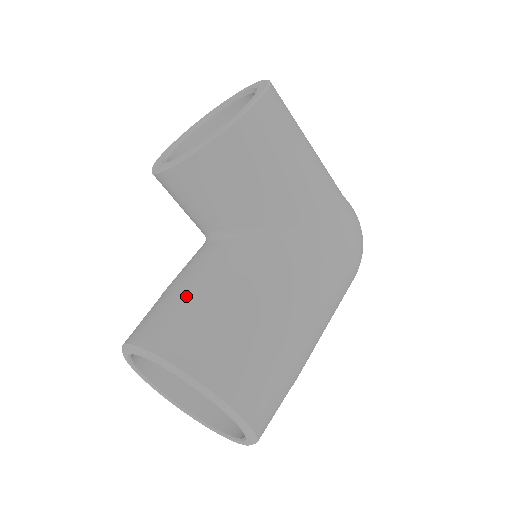
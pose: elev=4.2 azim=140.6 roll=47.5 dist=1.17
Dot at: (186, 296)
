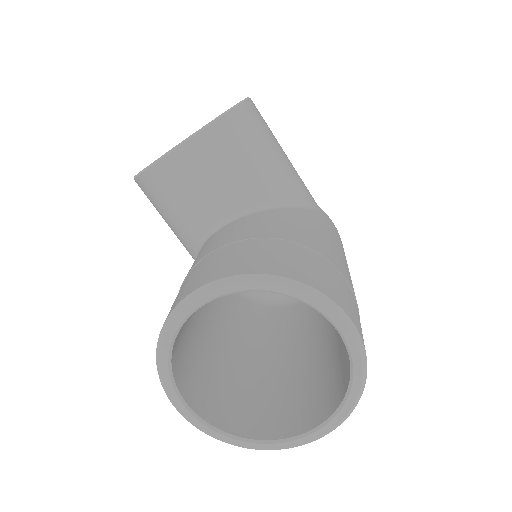
Dot at: (237, 243)
